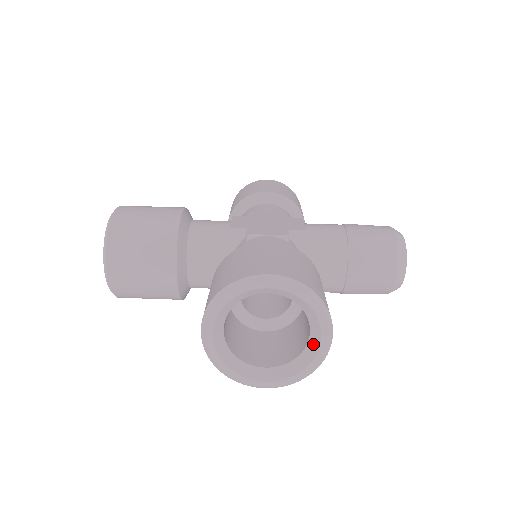
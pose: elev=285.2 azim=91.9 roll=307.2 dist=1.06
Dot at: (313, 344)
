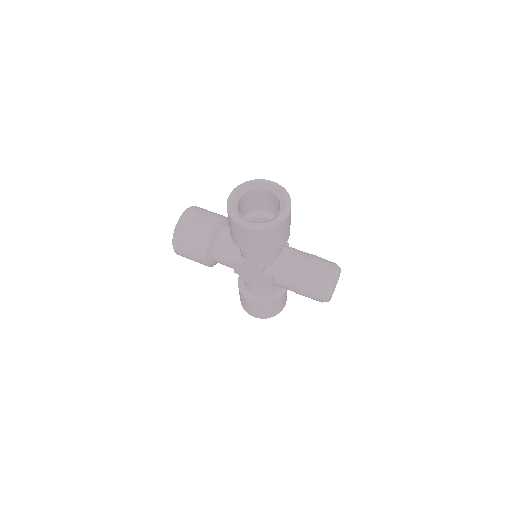
Dot at: (278, 214)
